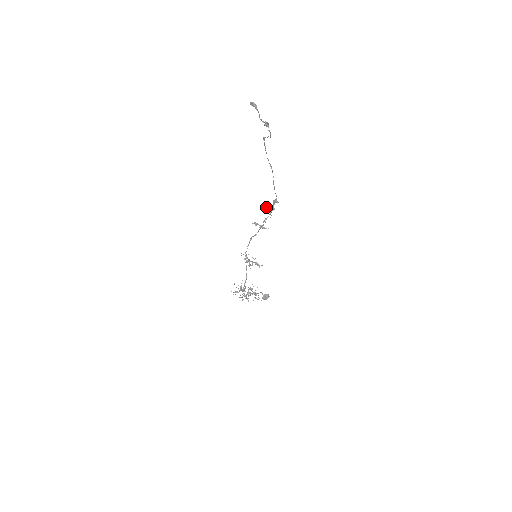
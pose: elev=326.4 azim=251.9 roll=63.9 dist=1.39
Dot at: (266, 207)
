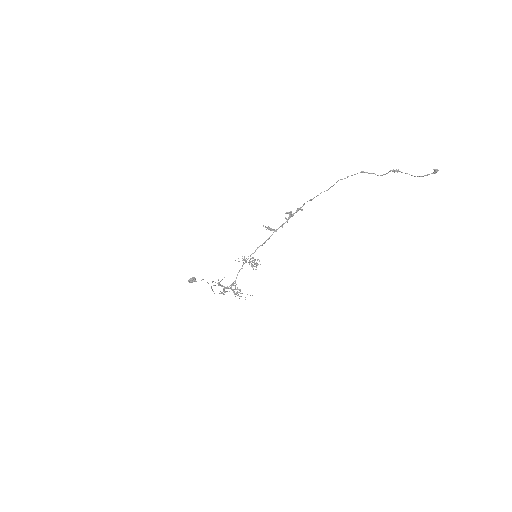
Dot at: (286, 213)
